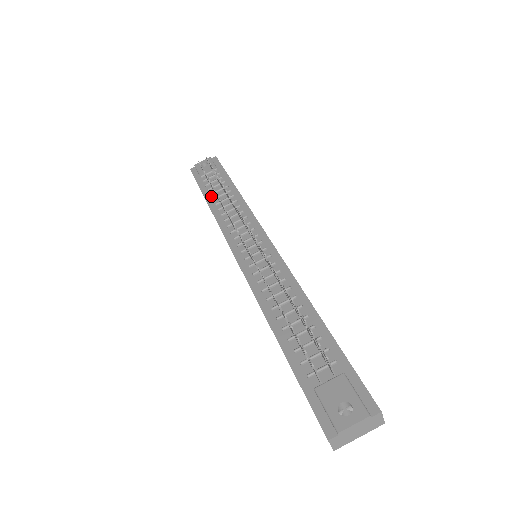
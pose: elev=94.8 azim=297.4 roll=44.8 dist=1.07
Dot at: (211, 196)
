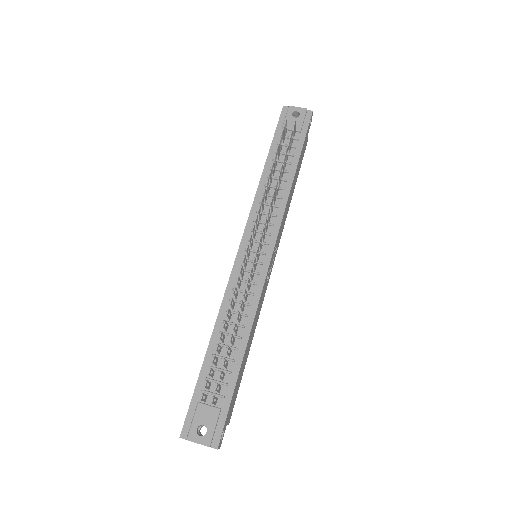
Dot at: (272, 162)
